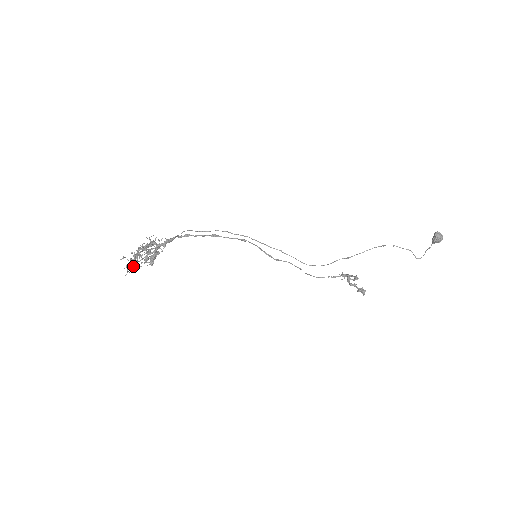
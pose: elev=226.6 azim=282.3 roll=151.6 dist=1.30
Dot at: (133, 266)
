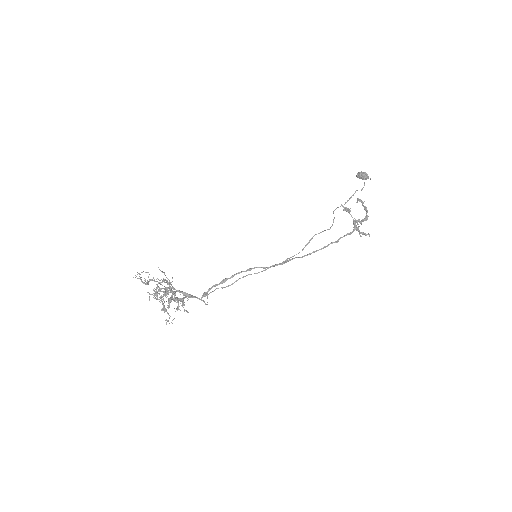
Dot at: (168, 321)
